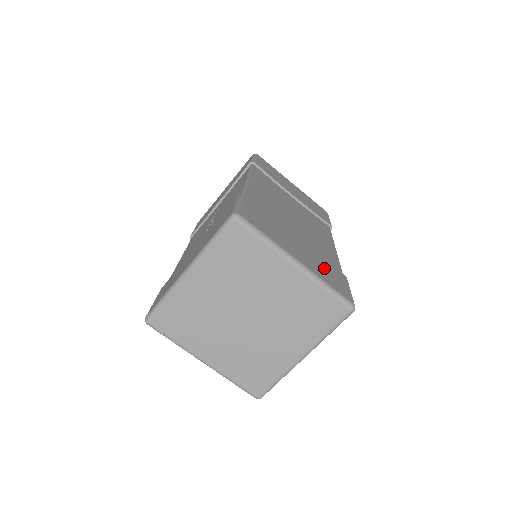
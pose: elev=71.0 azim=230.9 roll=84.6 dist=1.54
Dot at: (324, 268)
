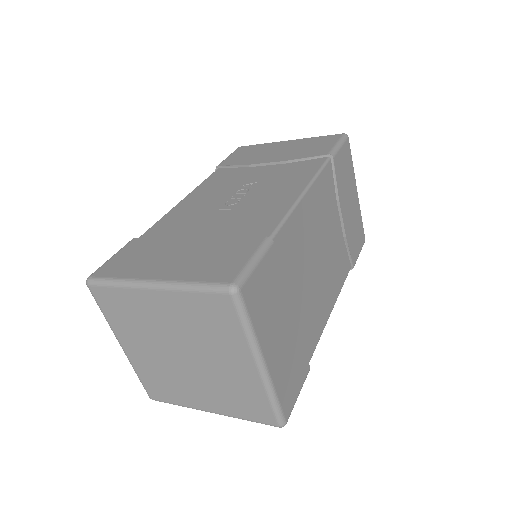
Dot at: (291, 364)
